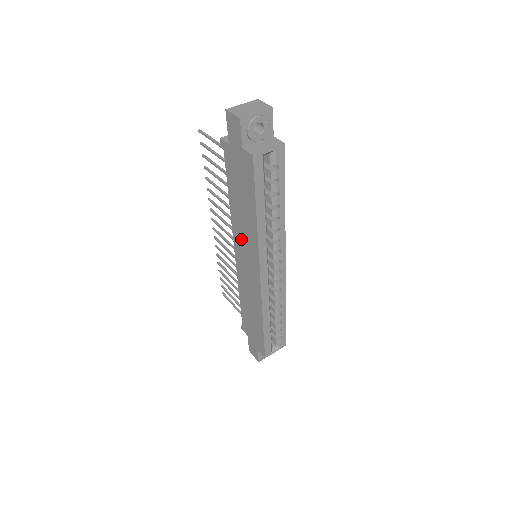
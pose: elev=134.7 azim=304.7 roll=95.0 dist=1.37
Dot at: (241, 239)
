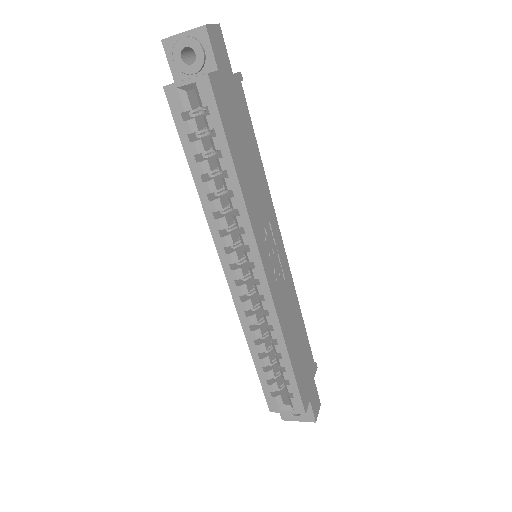
Dot at: occluded
